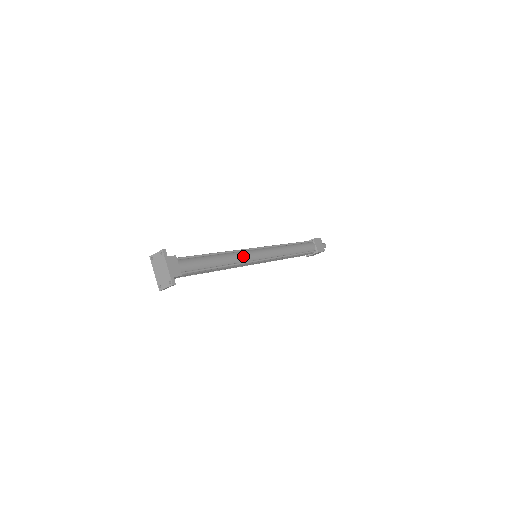
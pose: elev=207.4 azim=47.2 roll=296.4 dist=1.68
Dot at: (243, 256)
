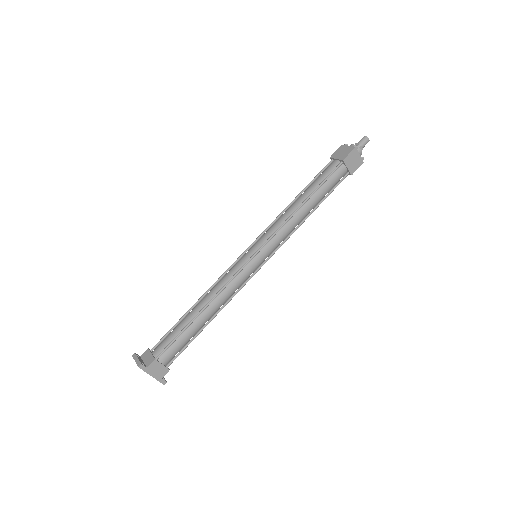
Dot at: (236, 285)
